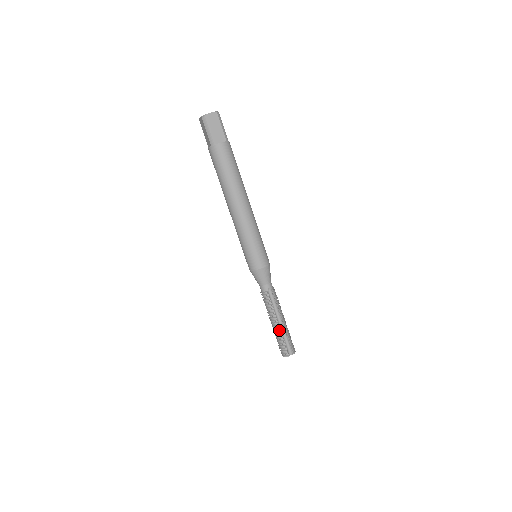
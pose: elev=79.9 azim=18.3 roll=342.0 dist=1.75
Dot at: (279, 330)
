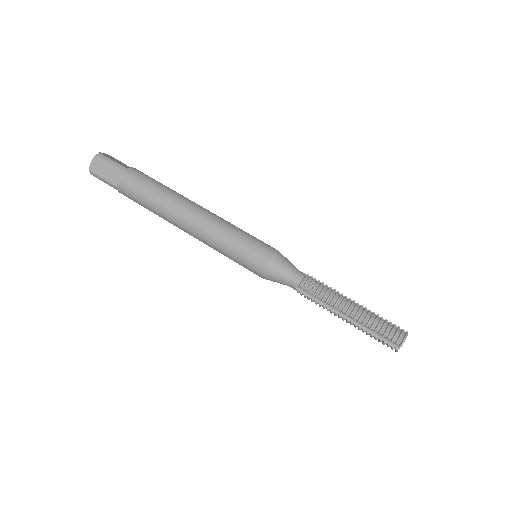
Dot at: (364, 309)
